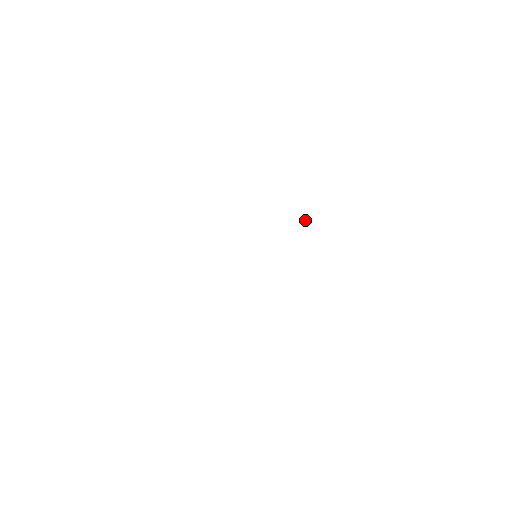
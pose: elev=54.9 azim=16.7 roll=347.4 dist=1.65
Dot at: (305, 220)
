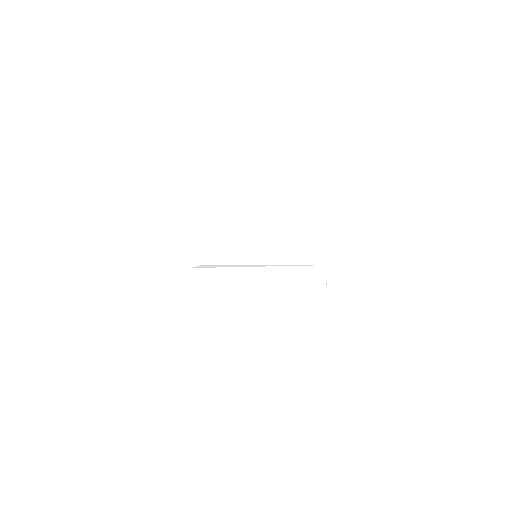
Dot at: occluded
